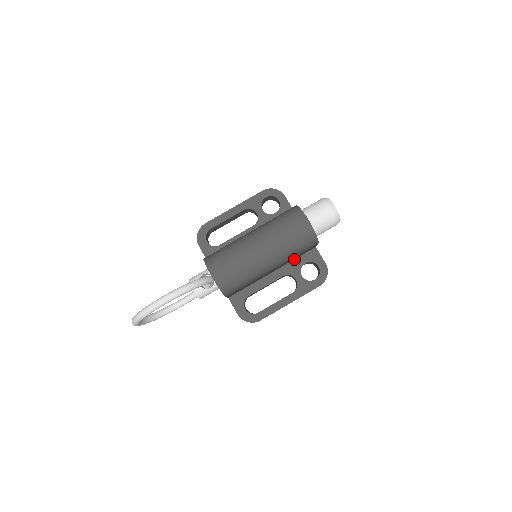
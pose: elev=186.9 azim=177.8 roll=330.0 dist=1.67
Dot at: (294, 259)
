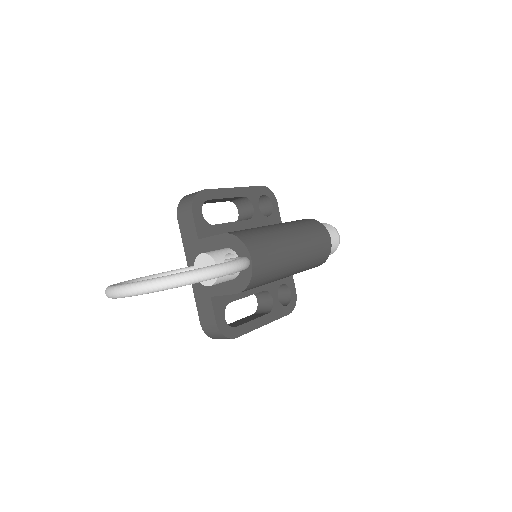
Dot at: occluded
